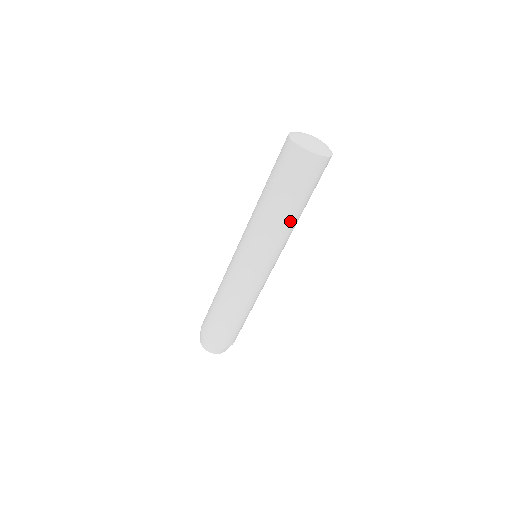
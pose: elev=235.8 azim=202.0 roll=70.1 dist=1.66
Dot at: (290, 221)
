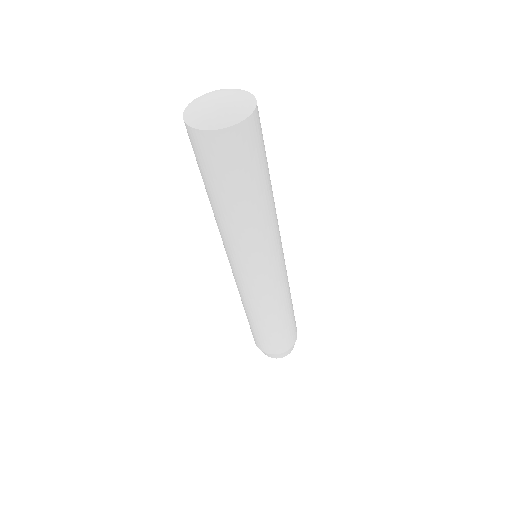
Dot at: (238, 220)
